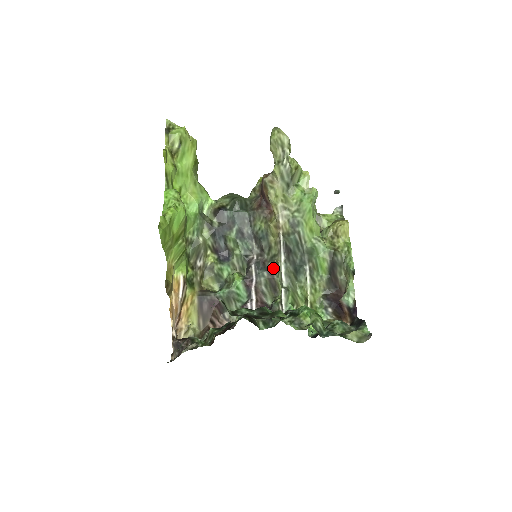
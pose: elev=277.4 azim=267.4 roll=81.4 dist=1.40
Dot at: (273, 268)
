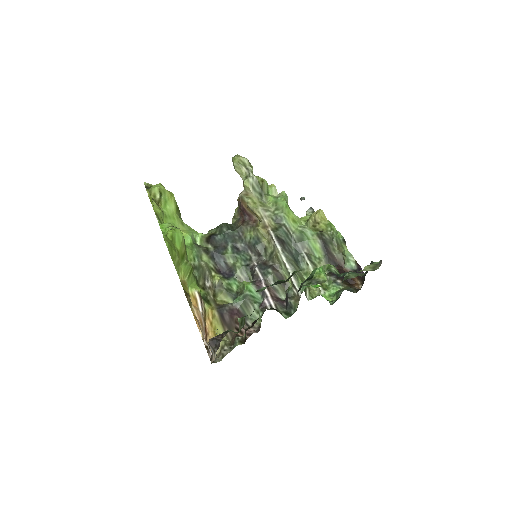
Dot at: (275, 263)
